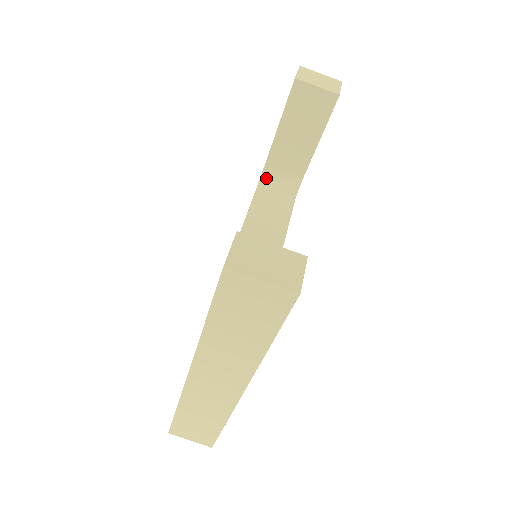
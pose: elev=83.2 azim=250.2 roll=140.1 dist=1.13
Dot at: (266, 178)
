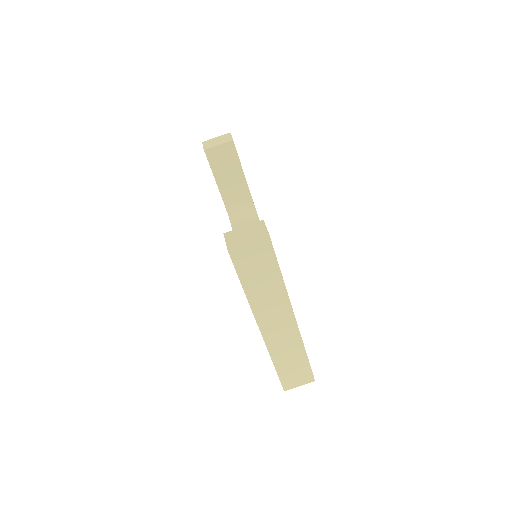
Dot at: (232, 214)
